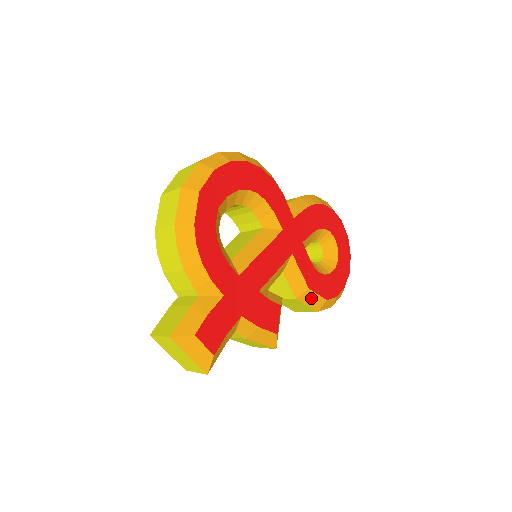
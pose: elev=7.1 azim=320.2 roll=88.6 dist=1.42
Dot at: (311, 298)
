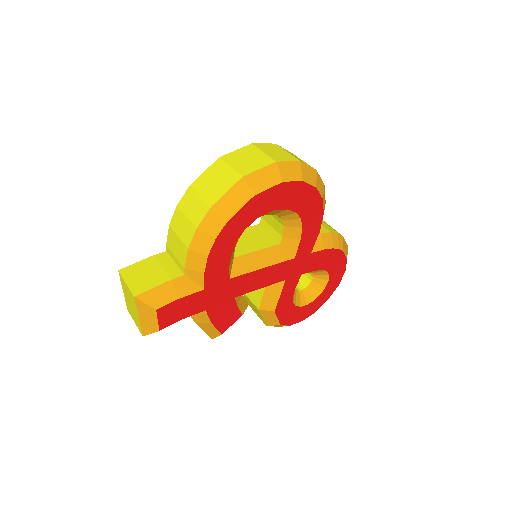
Dot at: (270, 316)
